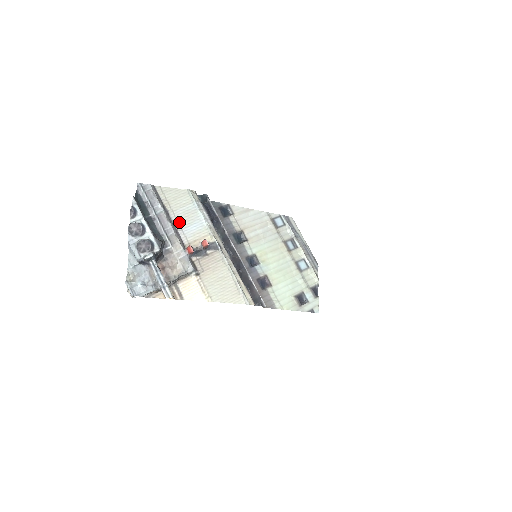
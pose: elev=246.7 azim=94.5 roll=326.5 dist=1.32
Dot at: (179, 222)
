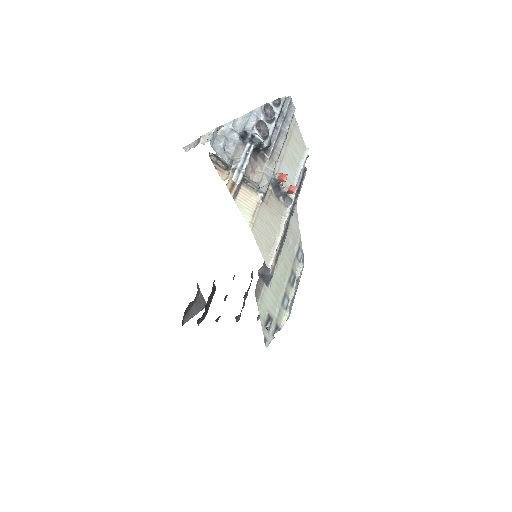
Dot at: (285, 154)
